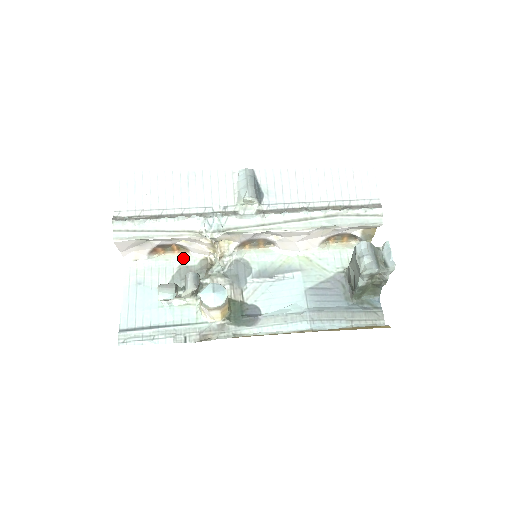
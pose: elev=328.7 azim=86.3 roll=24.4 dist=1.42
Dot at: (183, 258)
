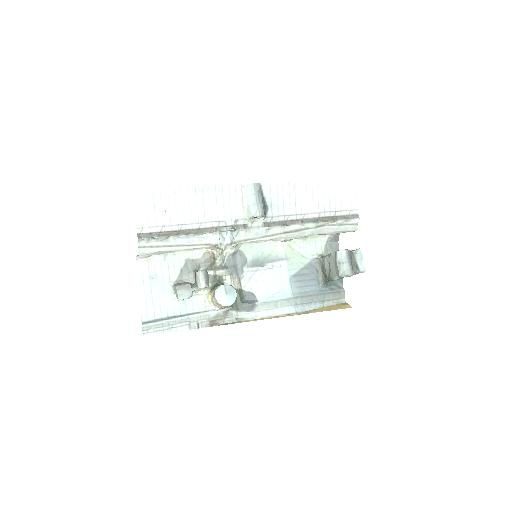
Dot at: (188, 252)
